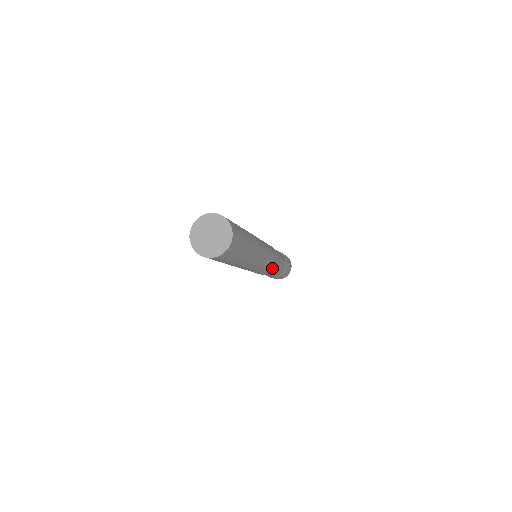
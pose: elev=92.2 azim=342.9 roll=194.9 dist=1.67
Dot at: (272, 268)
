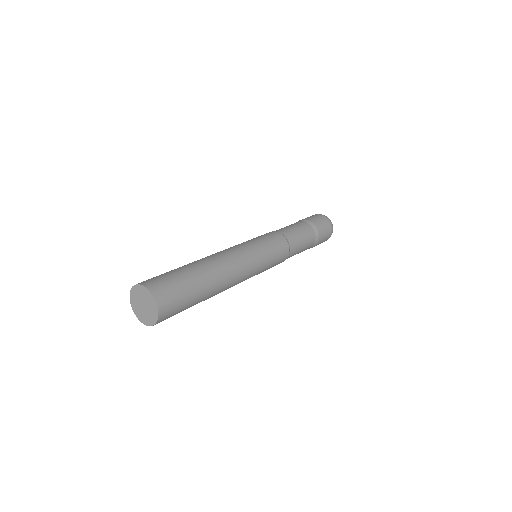
Dot at: (281, 245)
